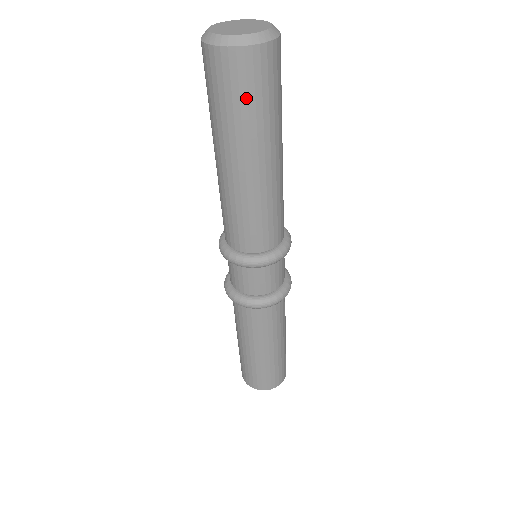
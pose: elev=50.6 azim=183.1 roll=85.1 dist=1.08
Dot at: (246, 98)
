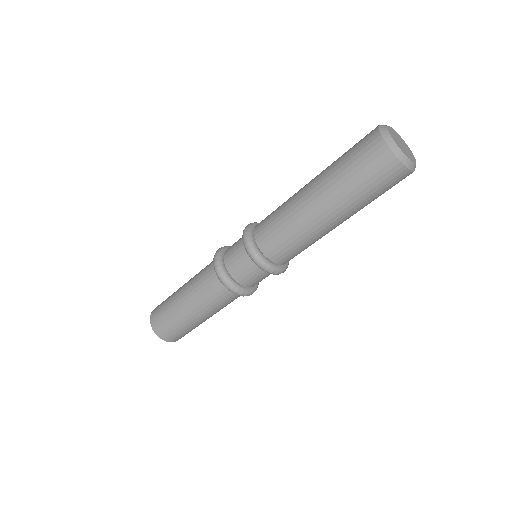
Dot at: (380, 191)
